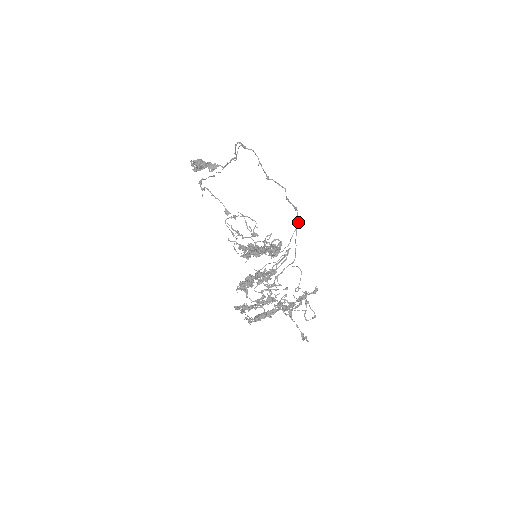
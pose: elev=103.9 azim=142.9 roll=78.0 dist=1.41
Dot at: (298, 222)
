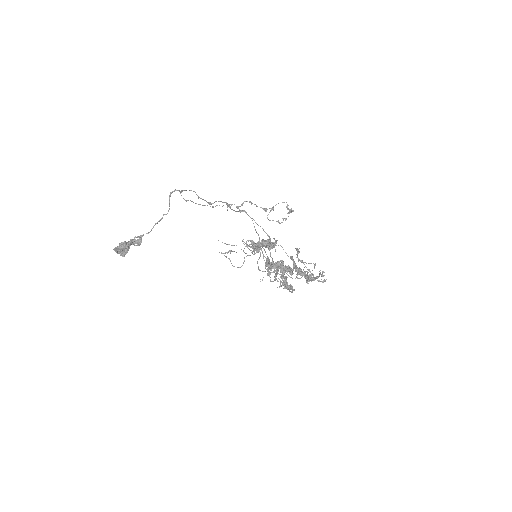
Dot at: (251, 218)
